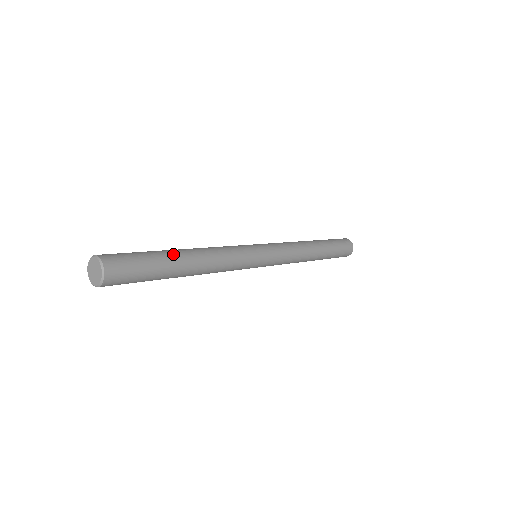
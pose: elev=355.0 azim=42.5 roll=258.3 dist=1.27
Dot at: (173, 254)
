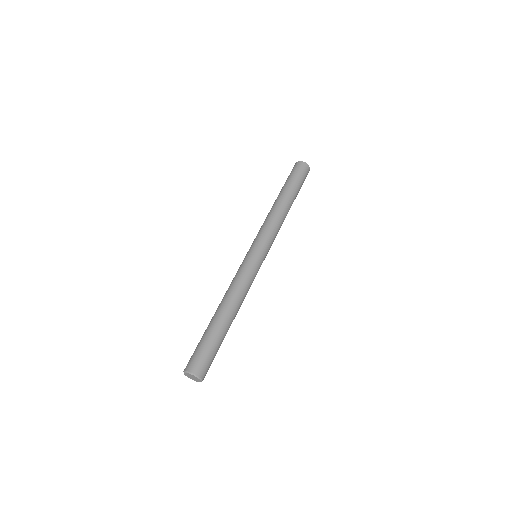
Dot at: (226, 328)
